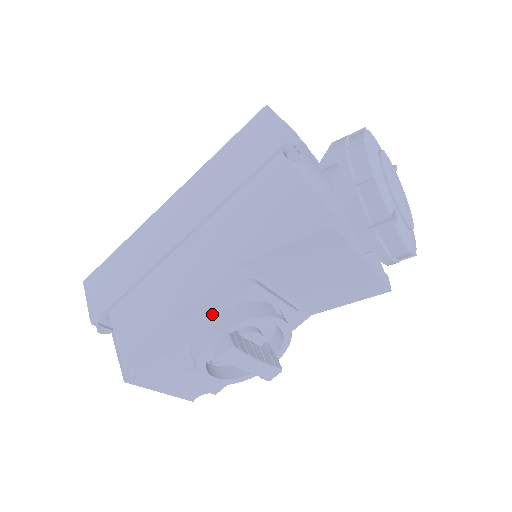
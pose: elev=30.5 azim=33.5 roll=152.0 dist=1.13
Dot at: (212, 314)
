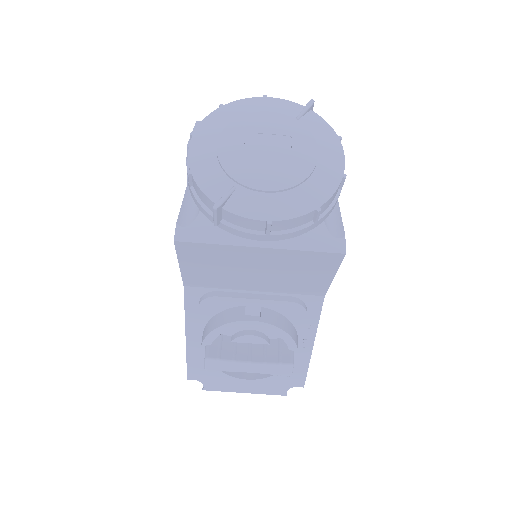
Dot at: (203, 330)
